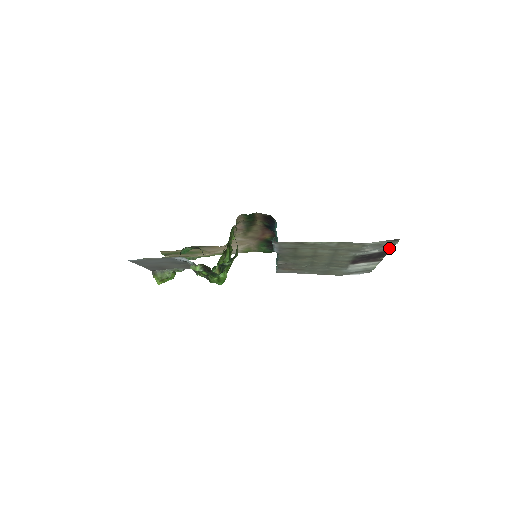
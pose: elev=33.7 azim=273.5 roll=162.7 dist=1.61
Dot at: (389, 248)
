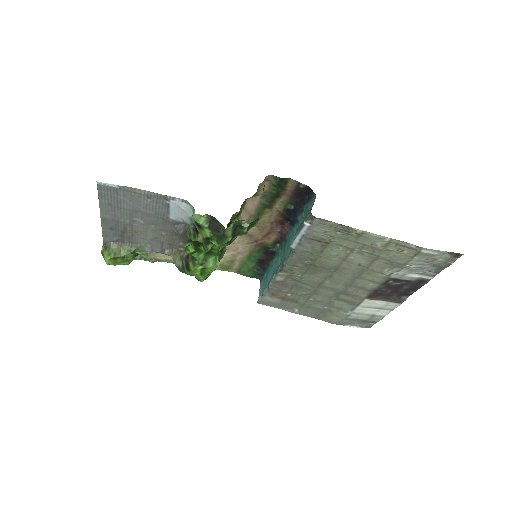
Dot at: (433, 274)
